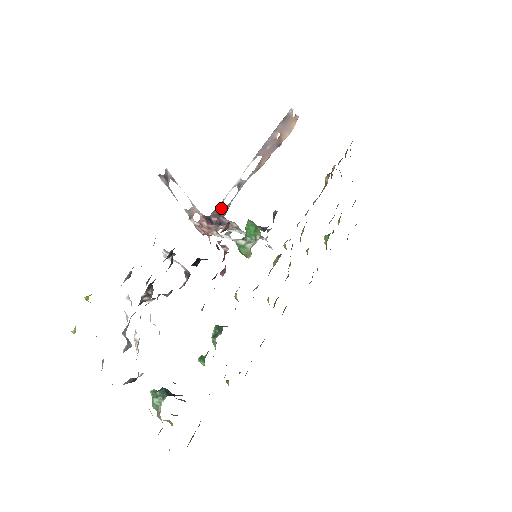
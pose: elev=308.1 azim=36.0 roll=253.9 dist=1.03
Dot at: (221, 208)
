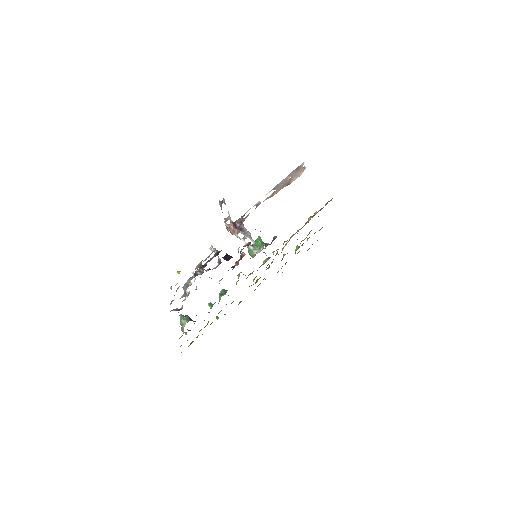
Dot at: (243, 218)
